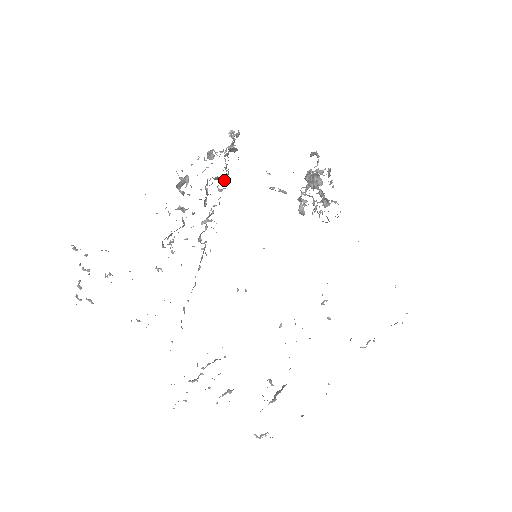
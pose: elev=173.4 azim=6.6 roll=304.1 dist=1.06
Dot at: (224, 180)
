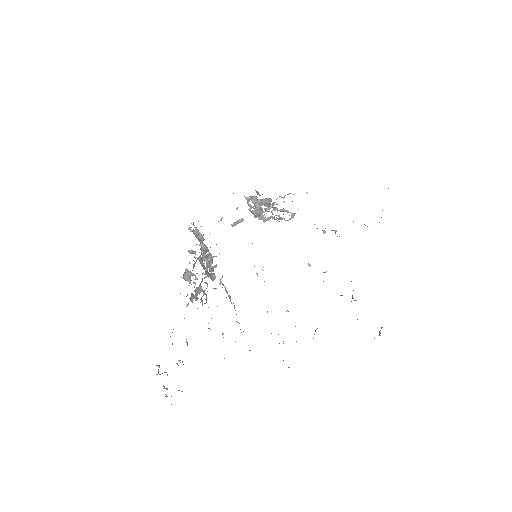
Dot at: (202, 245)
